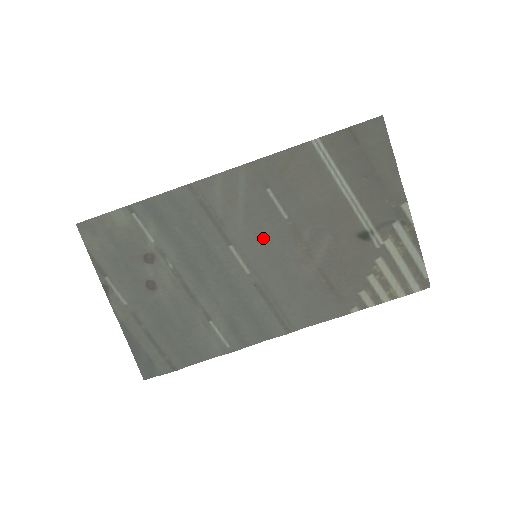
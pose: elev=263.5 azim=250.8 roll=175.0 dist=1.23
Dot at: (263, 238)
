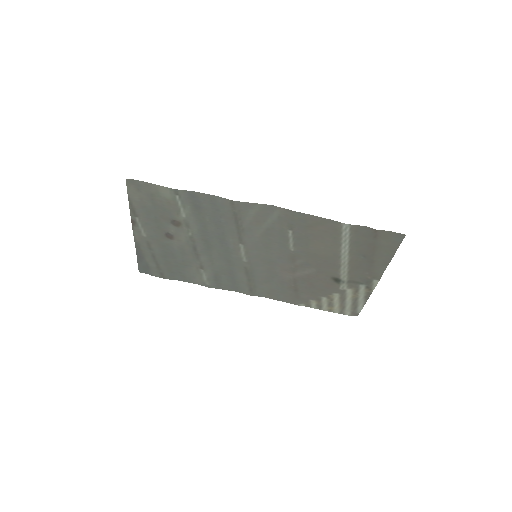
Dot at: (268, 249)
